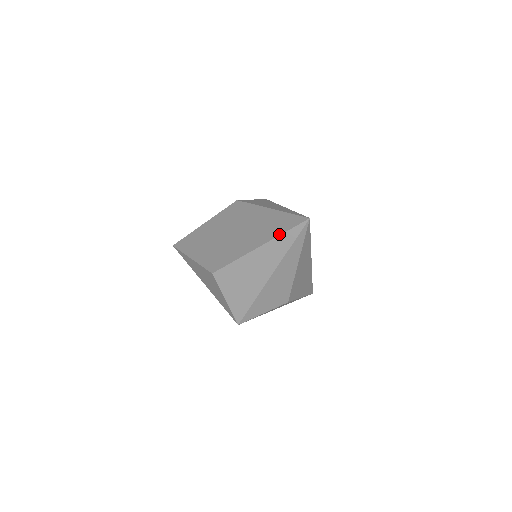
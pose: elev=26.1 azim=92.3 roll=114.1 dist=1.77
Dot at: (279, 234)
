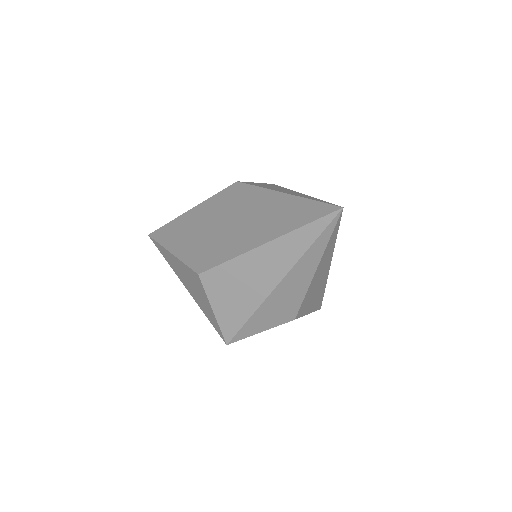
Dot at: (297, 227)
